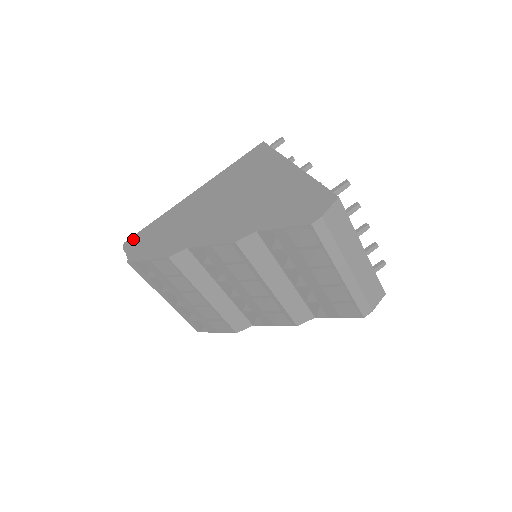
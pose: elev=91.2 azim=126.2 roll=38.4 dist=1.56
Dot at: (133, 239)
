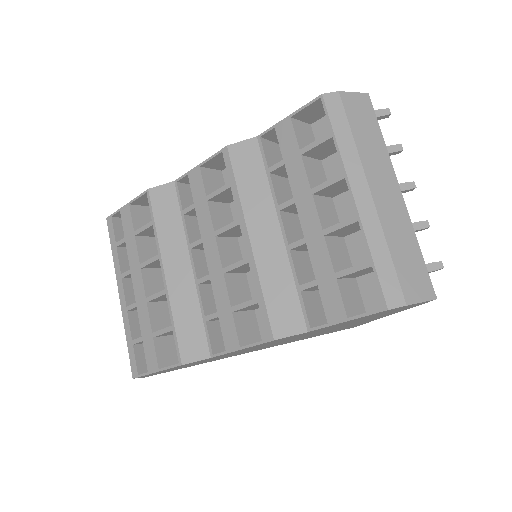
Dot at: occluded
